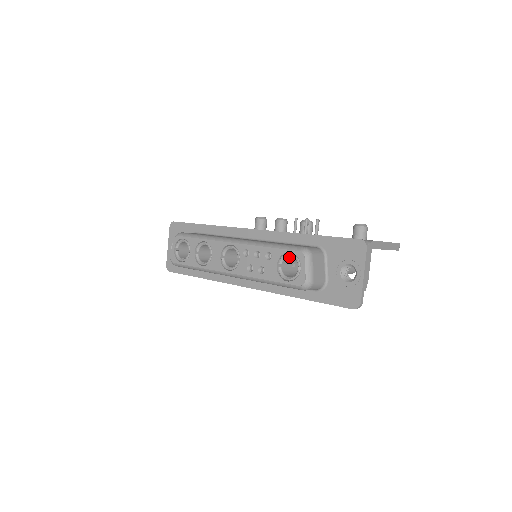
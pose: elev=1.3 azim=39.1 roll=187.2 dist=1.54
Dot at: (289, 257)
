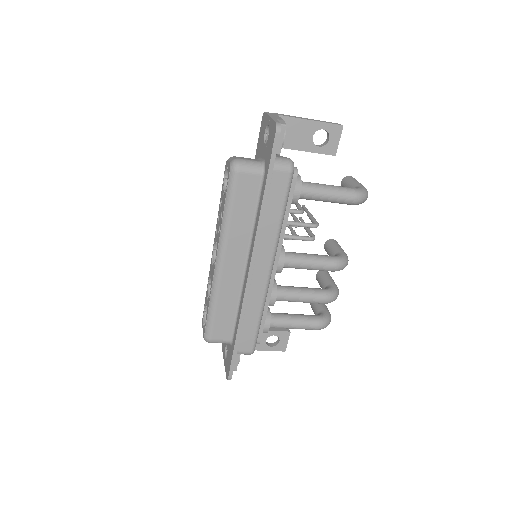
Dot at: occluded
